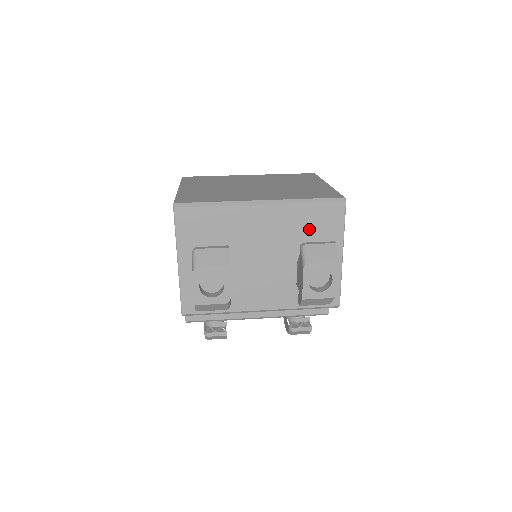
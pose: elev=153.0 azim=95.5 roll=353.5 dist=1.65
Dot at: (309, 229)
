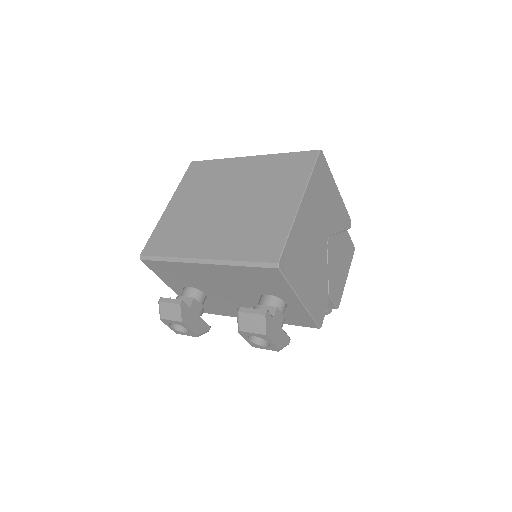
Dot at: (256, 282)
